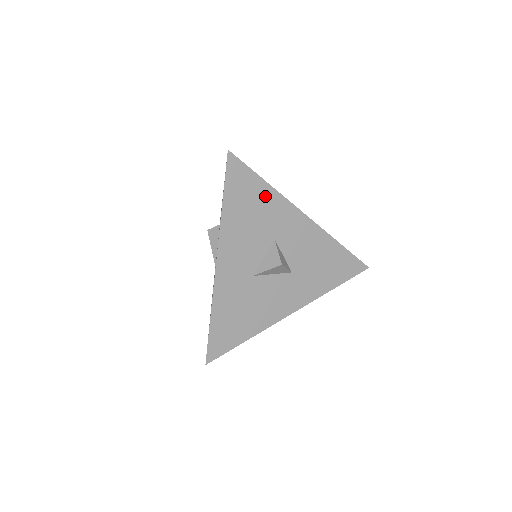
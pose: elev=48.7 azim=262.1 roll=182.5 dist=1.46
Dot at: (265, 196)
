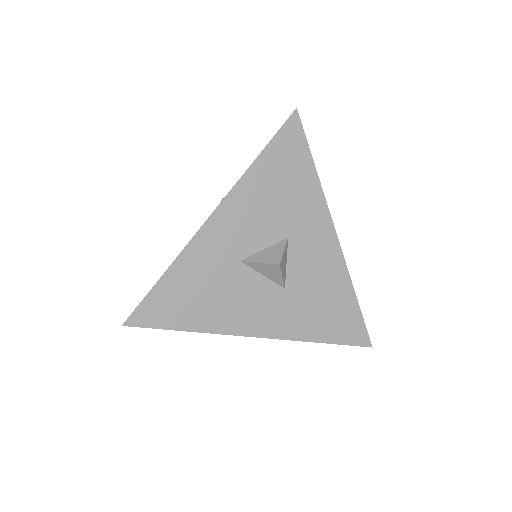
Dot at: (306, 183)
